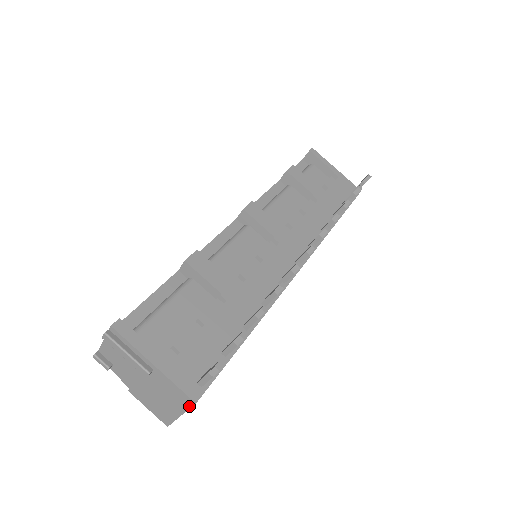
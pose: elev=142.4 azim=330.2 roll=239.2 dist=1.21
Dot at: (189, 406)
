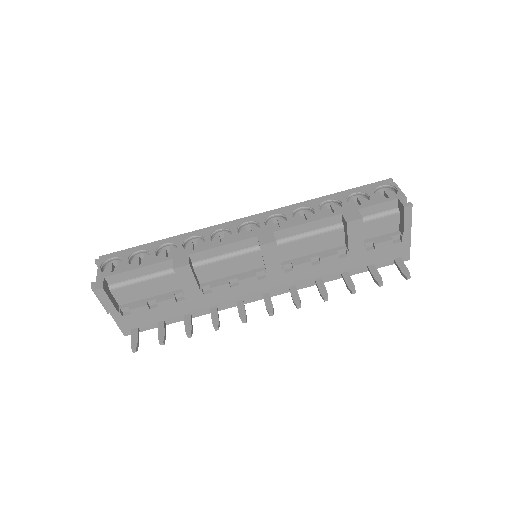
Dot at: occluded
